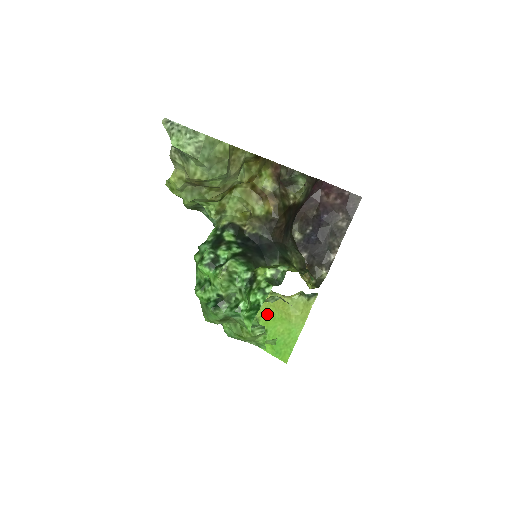
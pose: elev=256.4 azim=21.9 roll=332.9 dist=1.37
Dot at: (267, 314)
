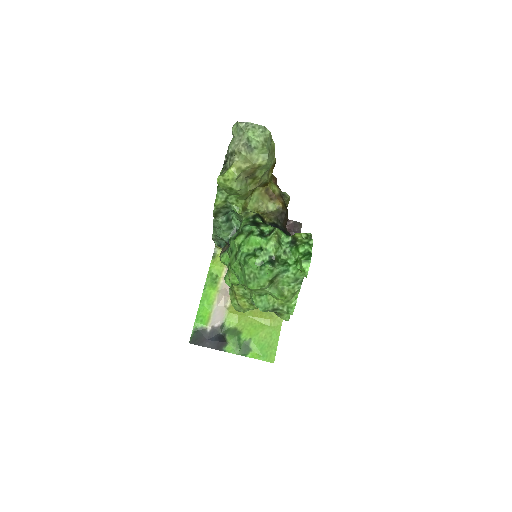
Dot at: (248, 325)
